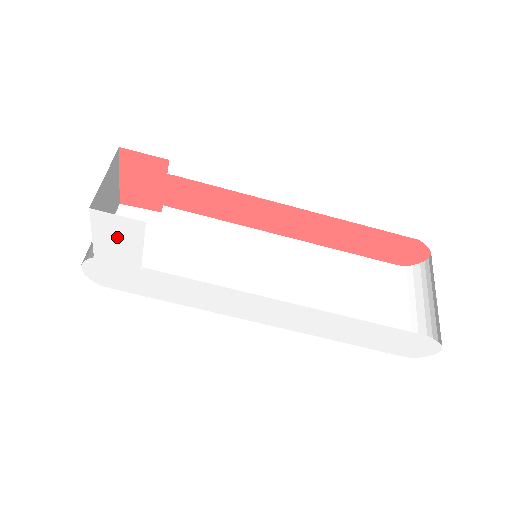
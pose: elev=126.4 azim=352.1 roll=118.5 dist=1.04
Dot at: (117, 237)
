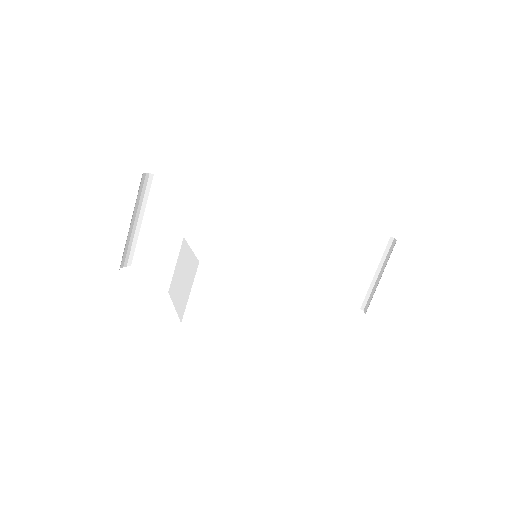
Dot at: occluded
